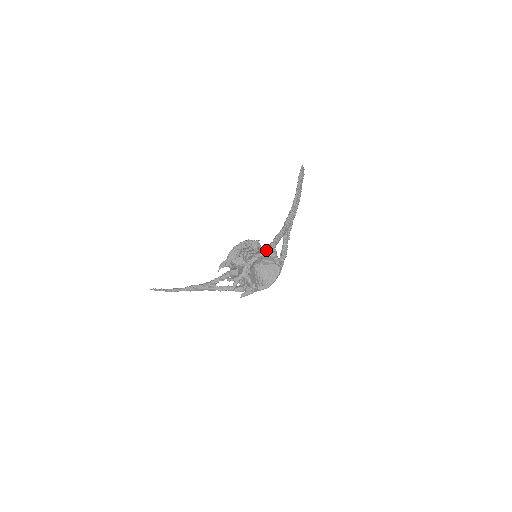
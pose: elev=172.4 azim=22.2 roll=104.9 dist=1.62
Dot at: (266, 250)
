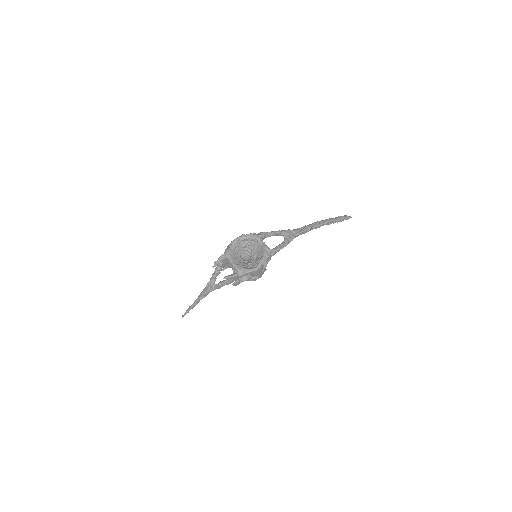
Dot at: (250, 234)
